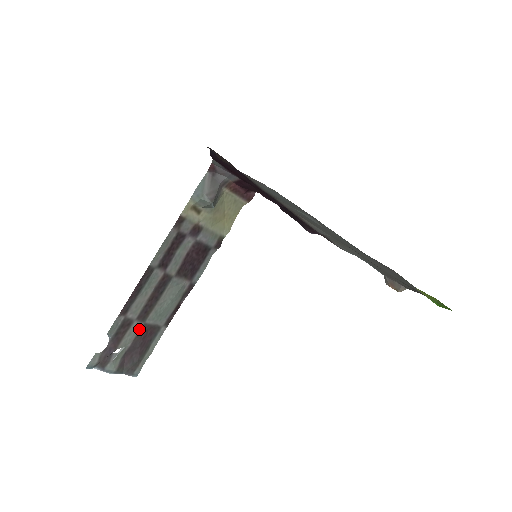
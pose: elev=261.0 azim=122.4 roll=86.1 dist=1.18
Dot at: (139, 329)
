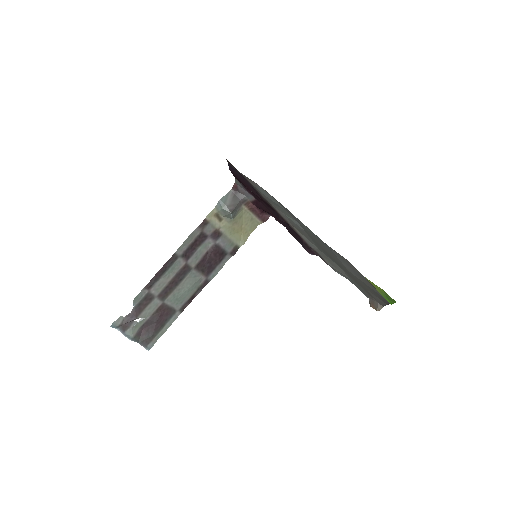
Dot at: (158, 306)
